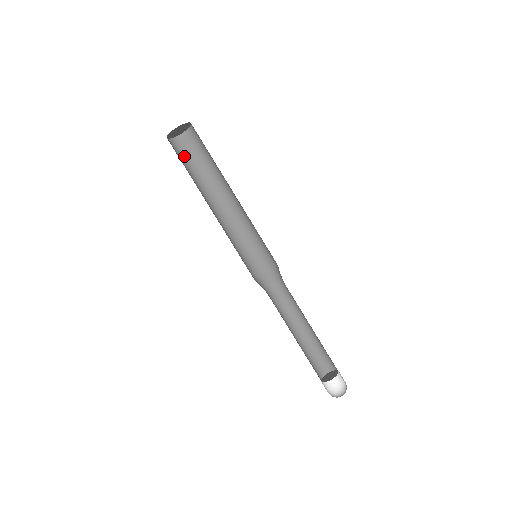
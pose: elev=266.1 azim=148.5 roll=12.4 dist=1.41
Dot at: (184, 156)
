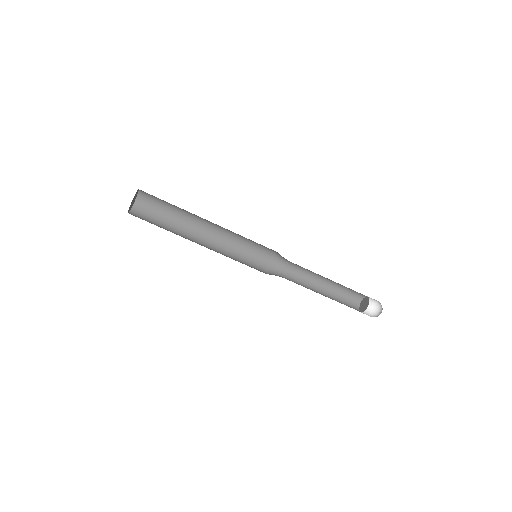
Dot at: (155, 205)
